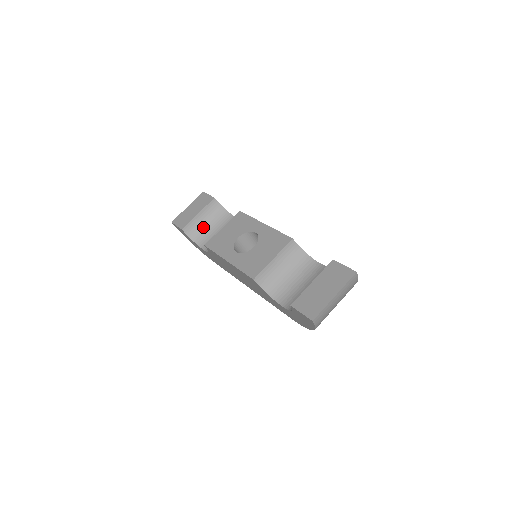
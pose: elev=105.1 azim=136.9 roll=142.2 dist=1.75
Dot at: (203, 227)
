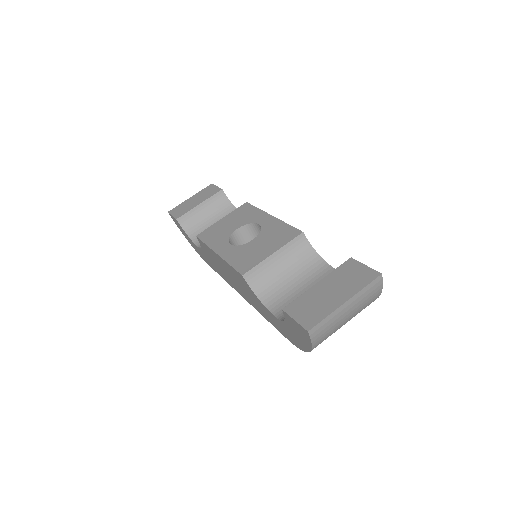
Dot at: (203, 221)
